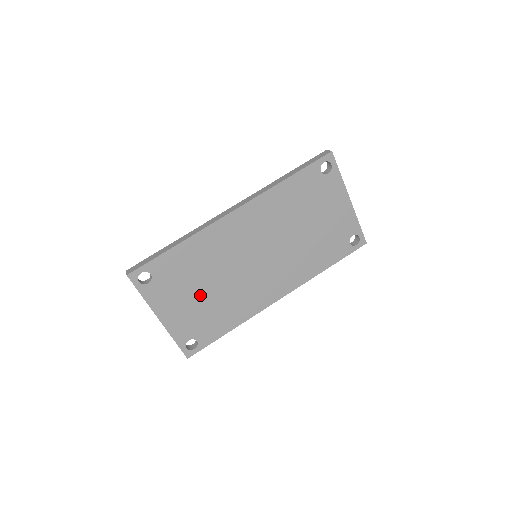
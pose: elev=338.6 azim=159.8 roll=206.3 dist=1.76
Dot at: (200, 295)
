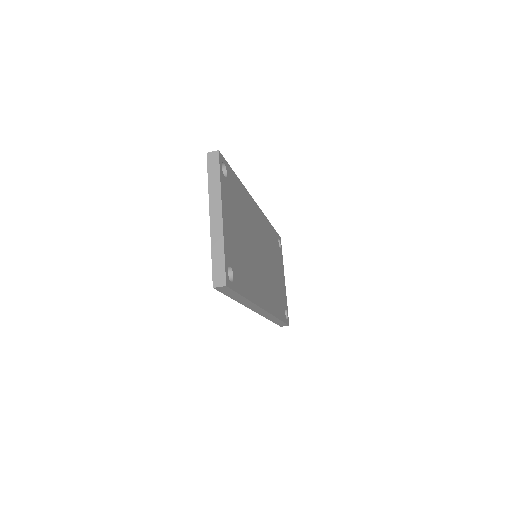
Dot at: (240, 235)
